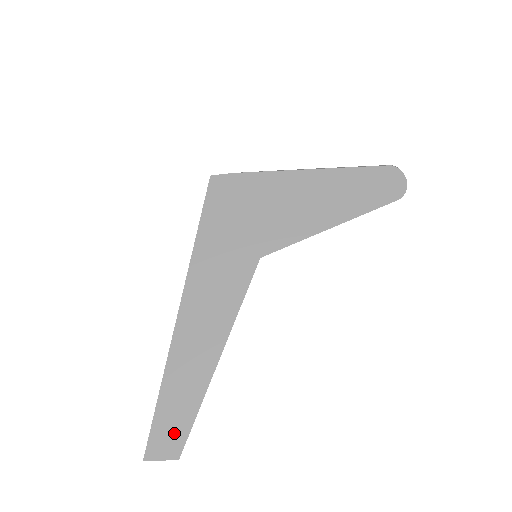
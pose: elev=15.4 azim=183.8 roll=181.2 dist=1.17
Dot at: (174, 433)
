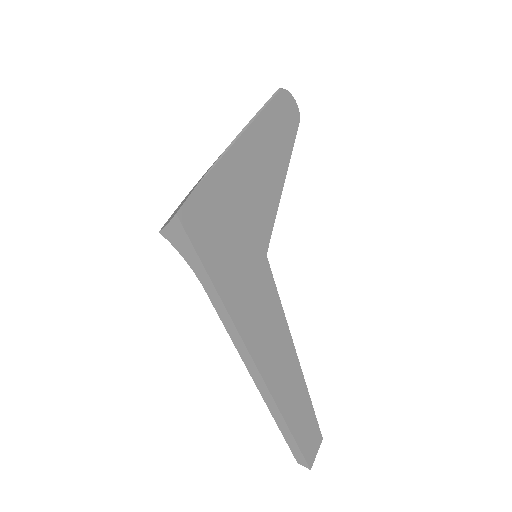
Dot at: (311, 432)
